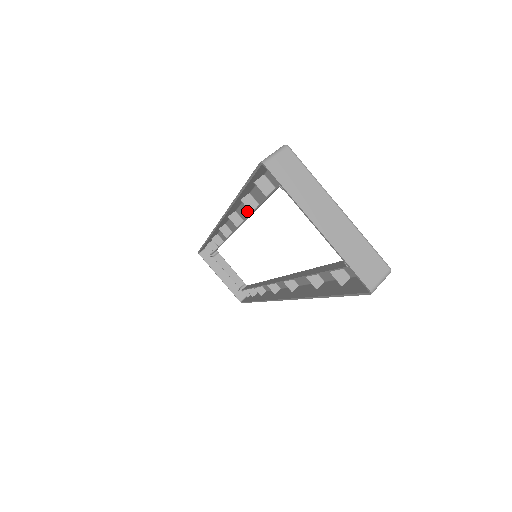
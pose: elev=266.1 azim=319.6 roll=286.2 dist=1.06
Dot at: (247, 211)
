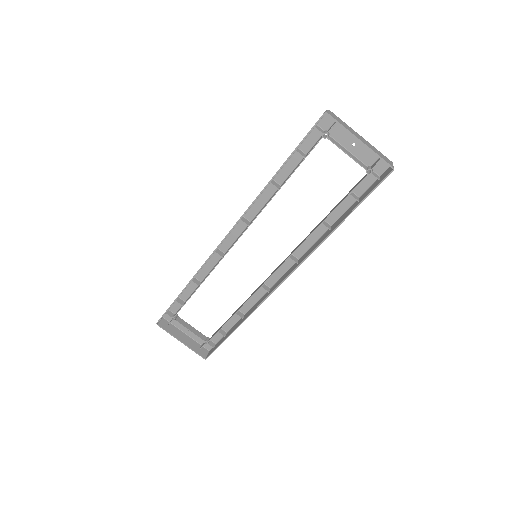
Dot at: (261, 205)
